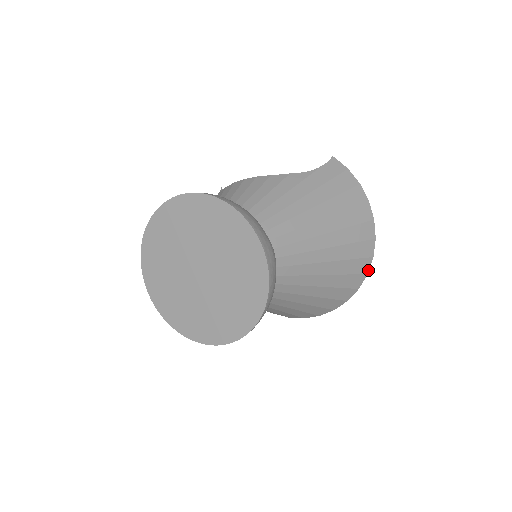
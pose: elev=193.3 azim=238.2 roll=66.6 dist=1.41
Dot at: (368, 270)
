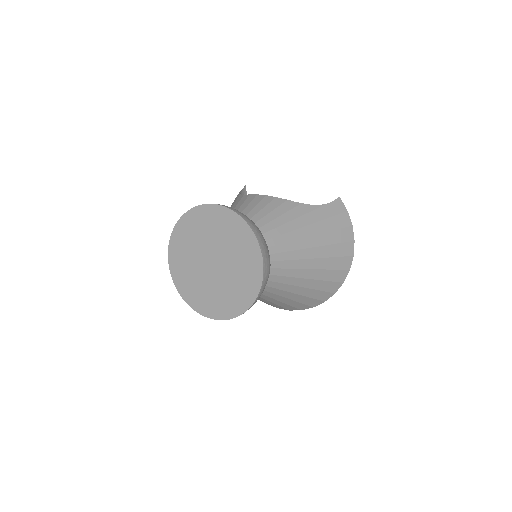
Dot at: (336, 291)
